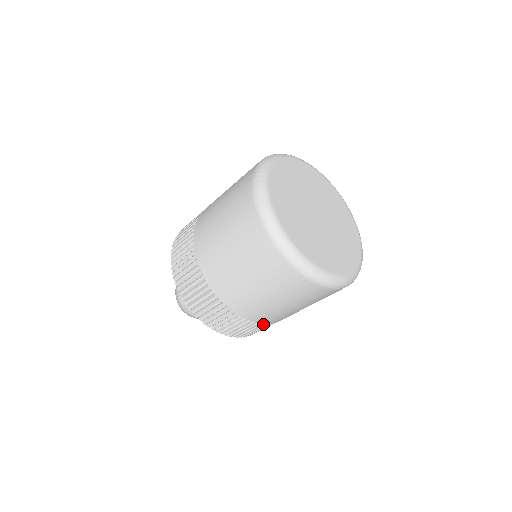
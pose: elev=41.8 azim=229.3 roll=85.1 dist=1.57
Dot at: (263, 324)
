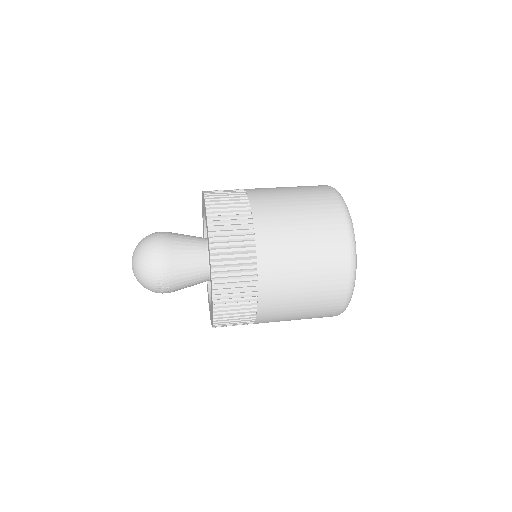
Dot at: (253, 321)
